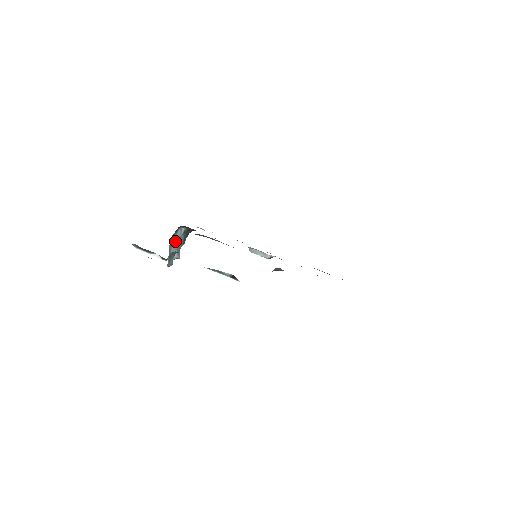
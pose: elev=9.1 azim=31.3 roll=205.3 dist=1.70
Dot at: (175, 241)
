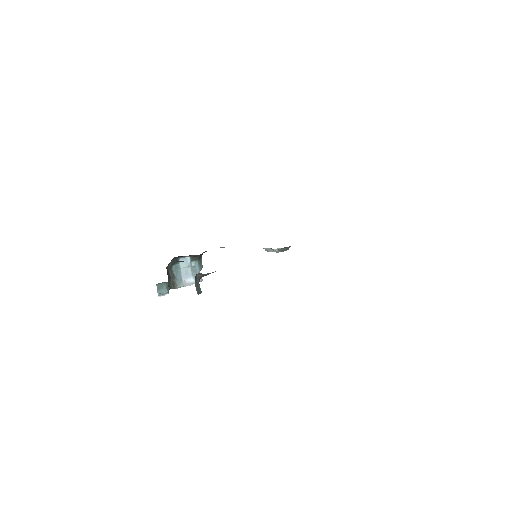
Dot at: (183, 270)
